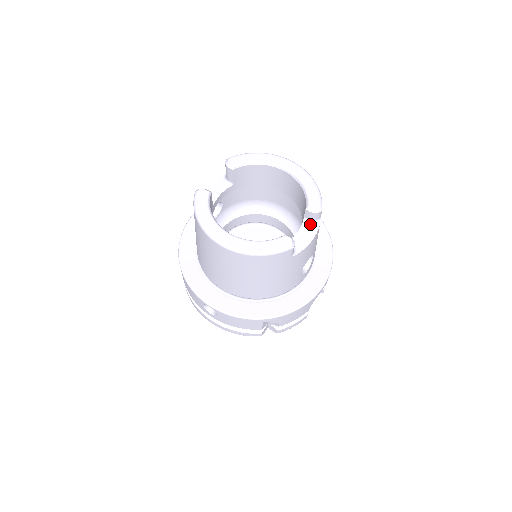
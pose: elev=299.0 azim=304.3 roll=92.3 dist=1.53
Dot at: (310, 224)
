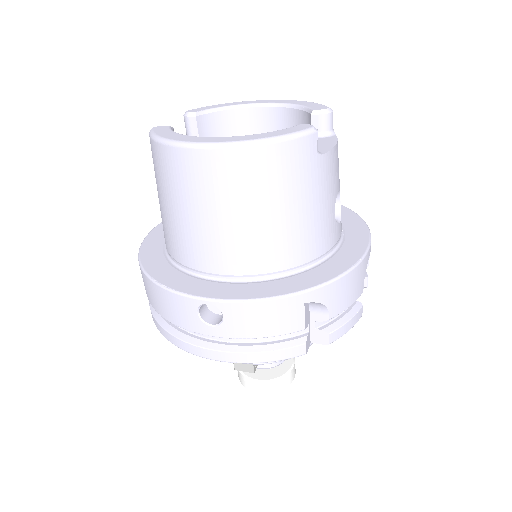
Dot at: (323, 137)
